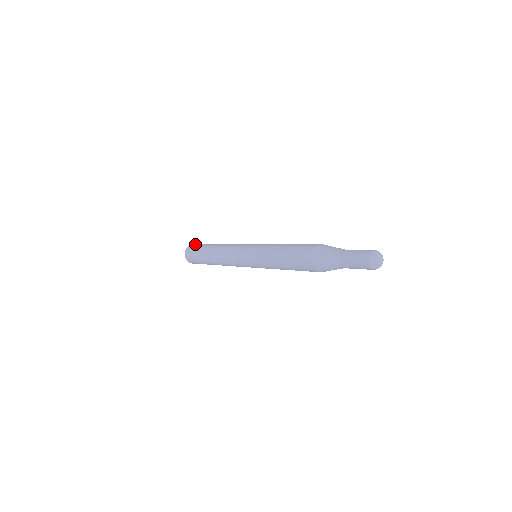
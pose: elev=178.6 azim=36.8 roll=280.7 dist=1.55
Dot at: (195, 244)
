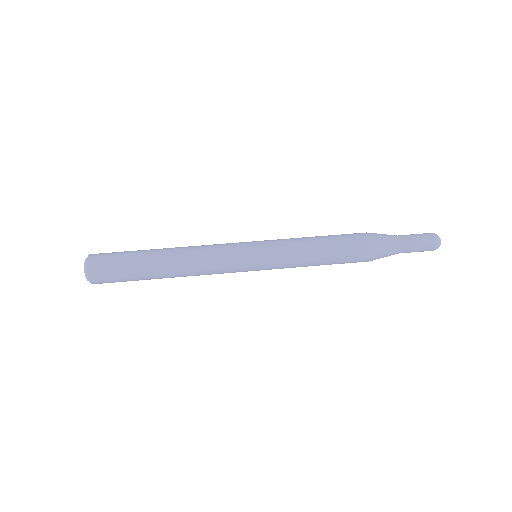
Dot at: (99, 270)
